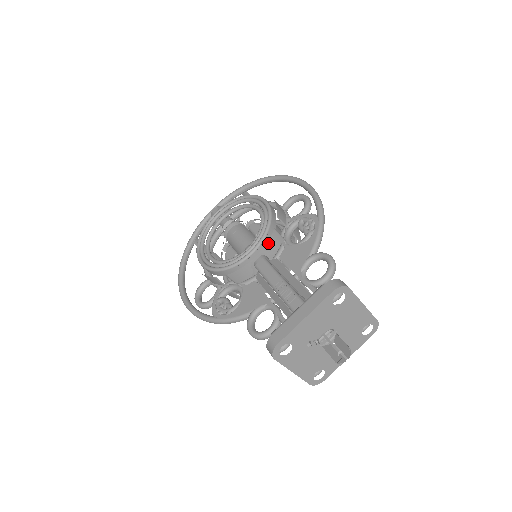
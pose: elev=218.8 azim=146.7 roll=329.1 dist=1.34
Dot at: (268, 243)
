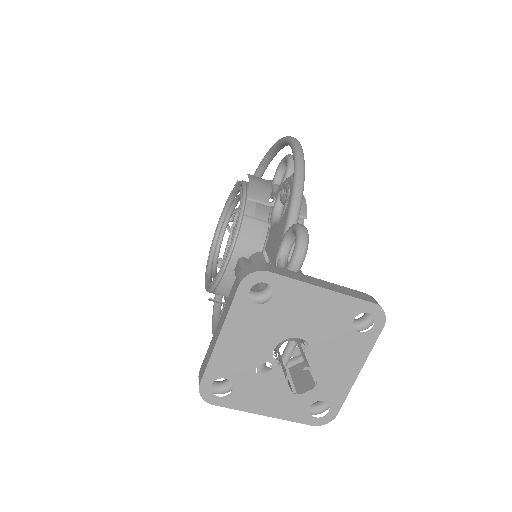
Dot at: (240, 237)
